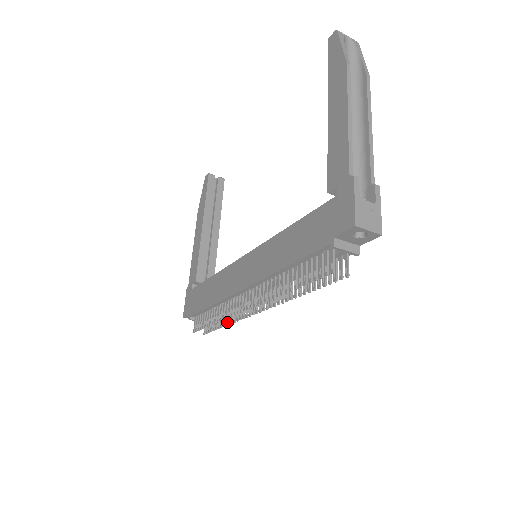
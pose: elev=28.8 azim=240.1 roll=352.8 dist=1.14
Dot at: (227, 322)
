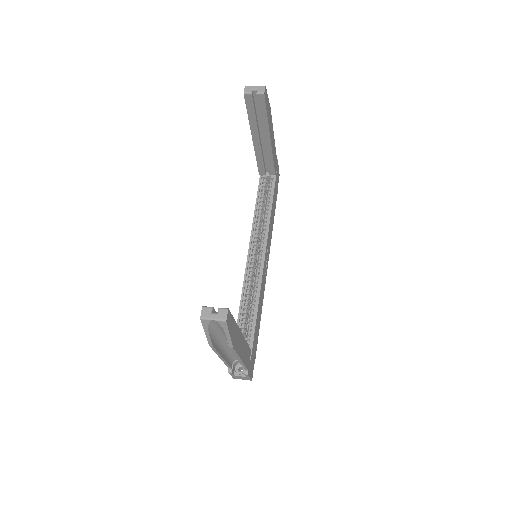
Dot at: occluded
